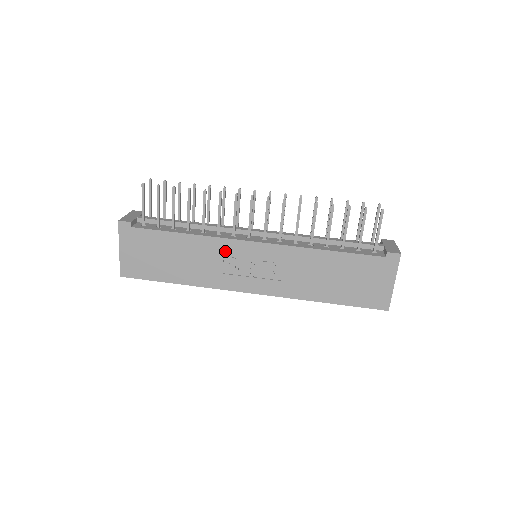
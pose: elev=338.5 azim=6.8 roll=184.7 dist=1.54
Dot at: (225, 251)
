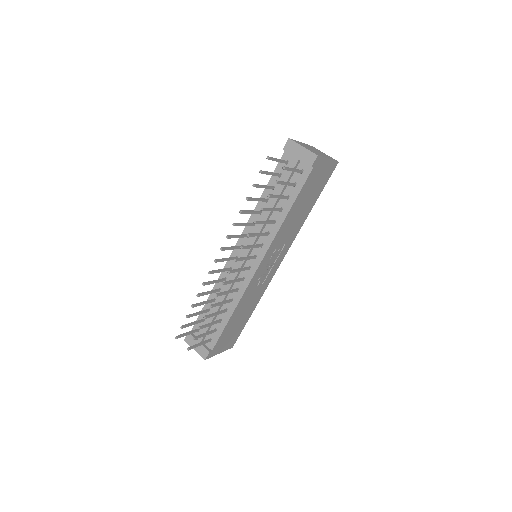
Dot at: (253, 286)
